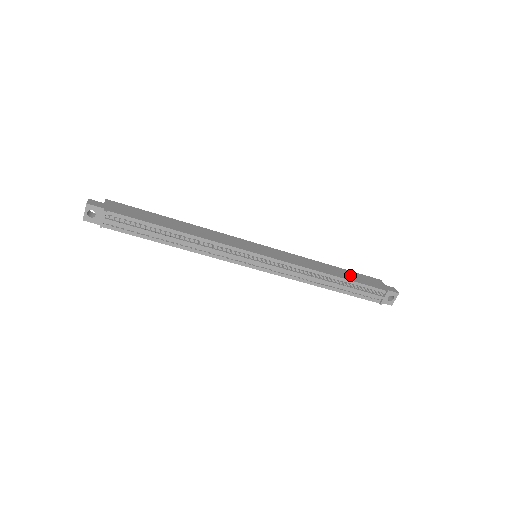
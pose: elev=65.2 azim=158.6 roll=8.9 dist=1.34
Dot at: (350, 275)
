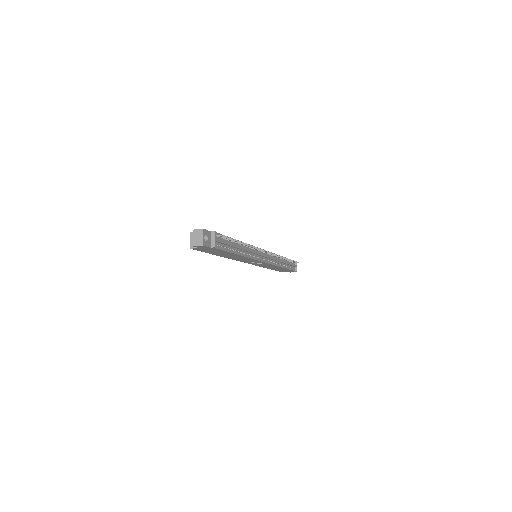
Dot at: occluded
